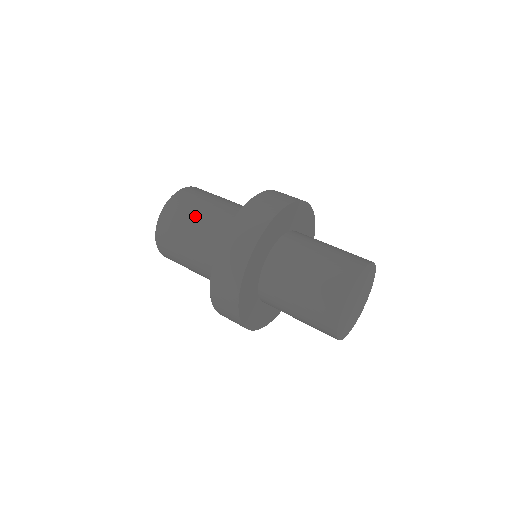
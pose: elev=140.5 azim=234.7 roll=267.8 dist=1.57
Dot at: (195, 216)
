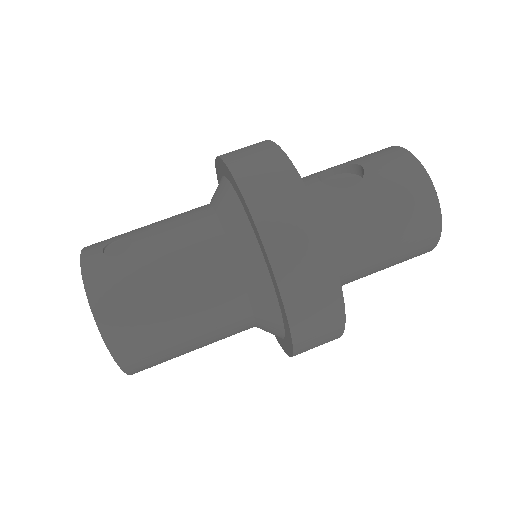
Dot at: (191, 349)
